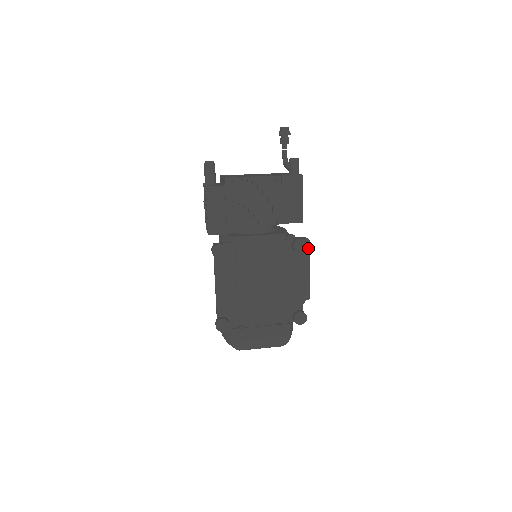
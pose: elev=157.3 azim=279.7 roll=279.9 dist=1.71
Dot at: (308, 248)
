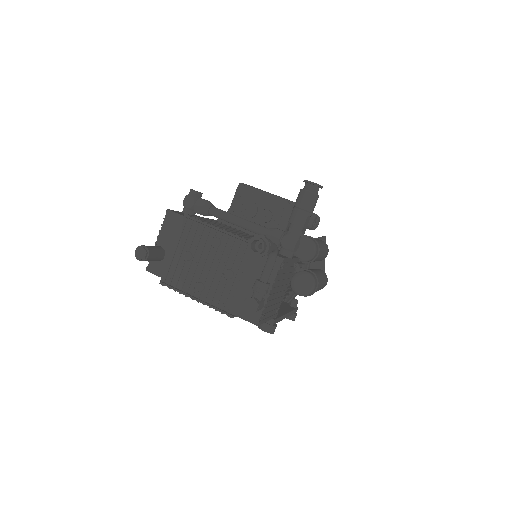
Dot at: (307, 295)
